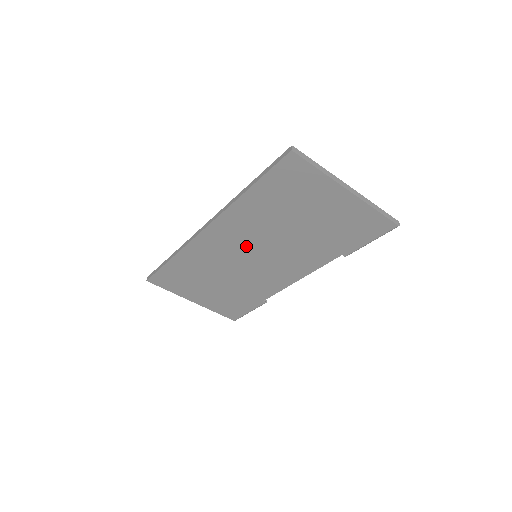
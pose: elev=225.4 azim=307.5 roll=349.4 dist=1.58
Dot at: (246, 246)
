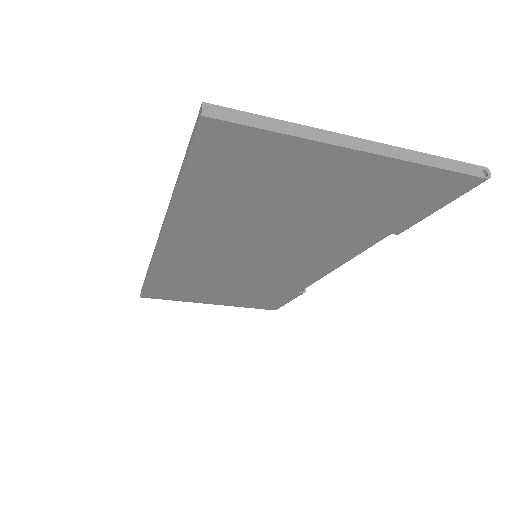
Dot at: (232, 250)
